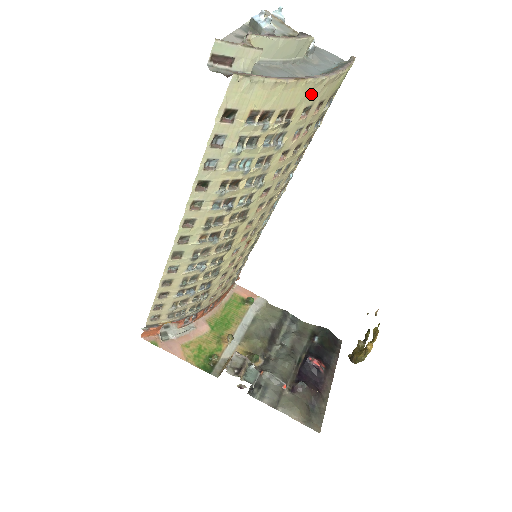
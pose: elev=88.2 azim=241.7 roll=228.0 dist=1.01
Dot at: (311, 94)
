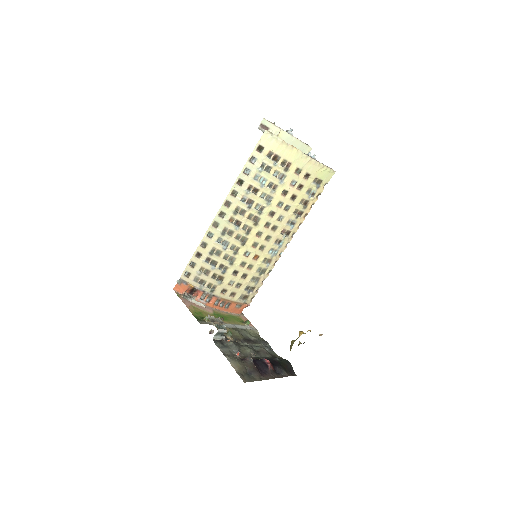
Dot at: (301, 161)
